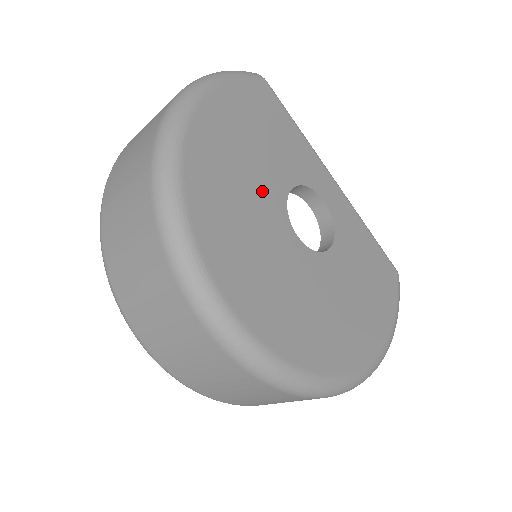
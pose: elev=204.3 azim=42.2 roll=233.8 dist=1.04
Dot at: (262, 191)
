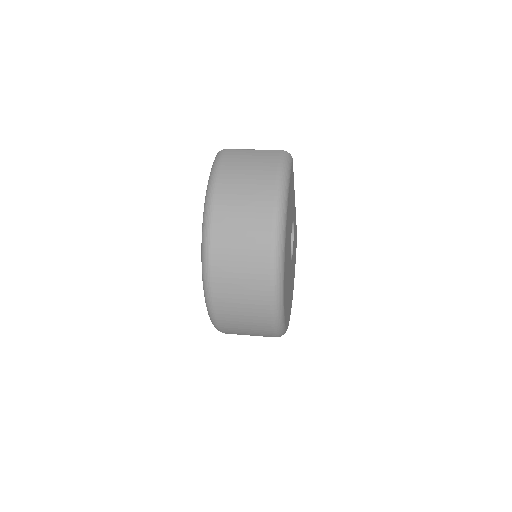
Dot at: (289, 246)
